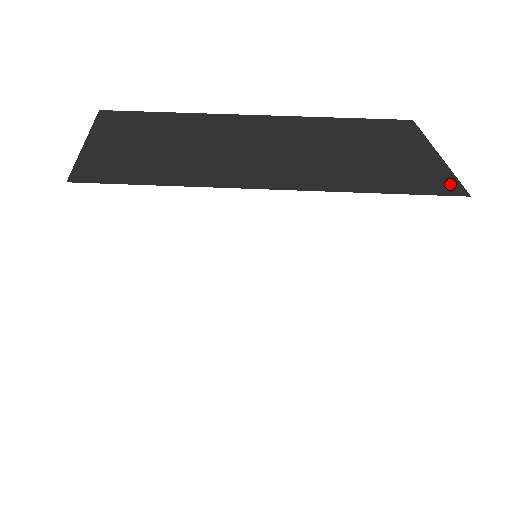
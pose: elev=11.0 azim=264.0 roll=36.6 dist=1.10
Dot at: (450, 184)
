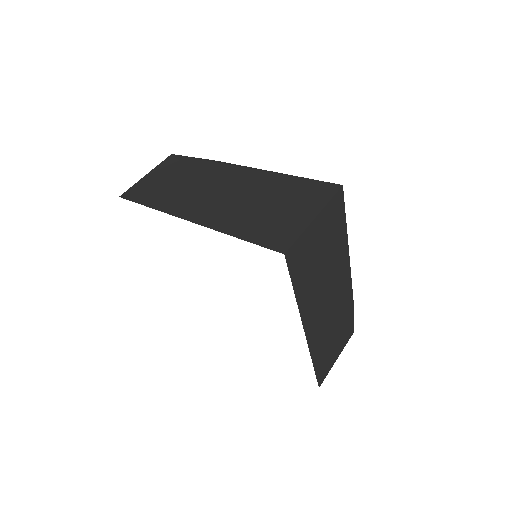
Dot at: (285, 242)
